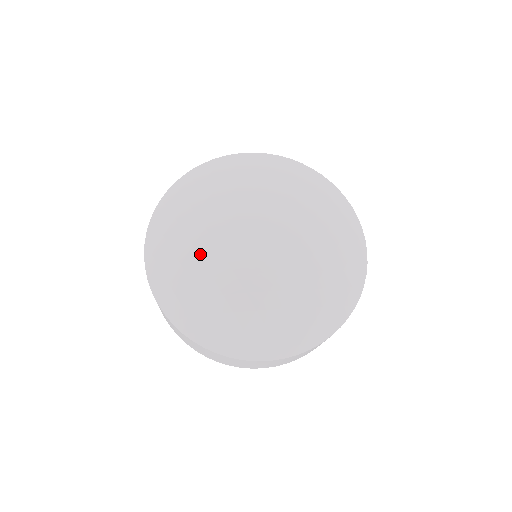
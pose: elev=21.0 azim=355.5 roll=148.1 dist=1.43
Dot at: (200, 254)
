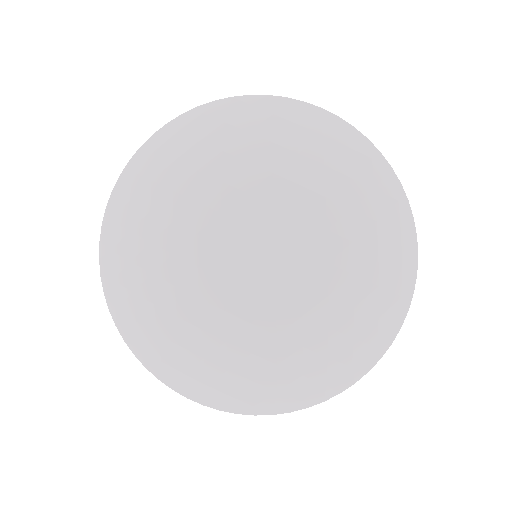
Dot at: (192, 323)
